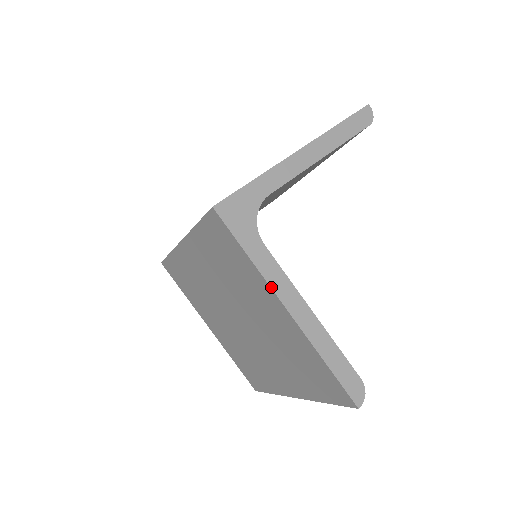
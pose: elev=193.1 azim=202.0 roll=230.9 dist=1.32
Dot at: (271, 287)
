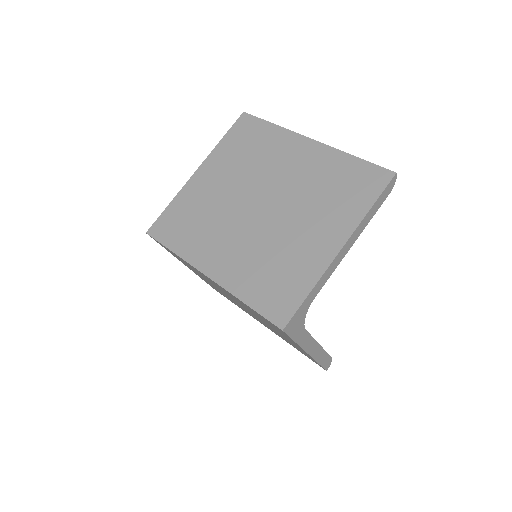
Dot at: (304, 349)
